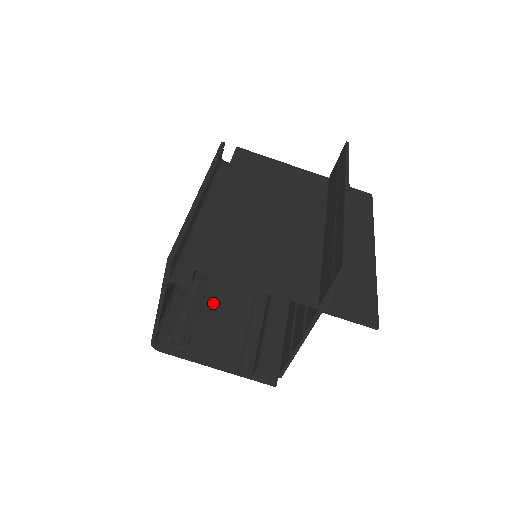
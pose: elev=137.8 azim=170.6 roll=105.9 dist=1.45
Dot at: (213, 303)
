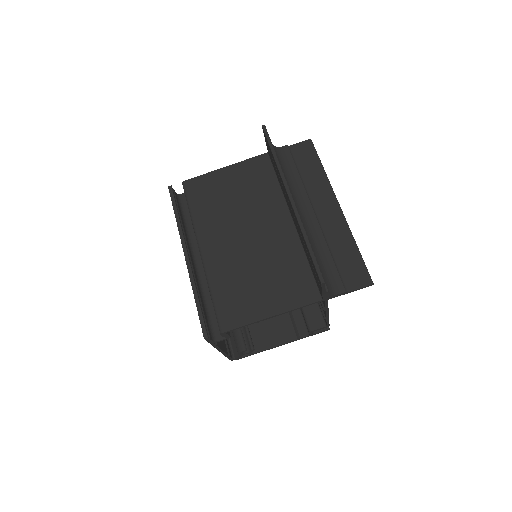
Dot at: occluded
